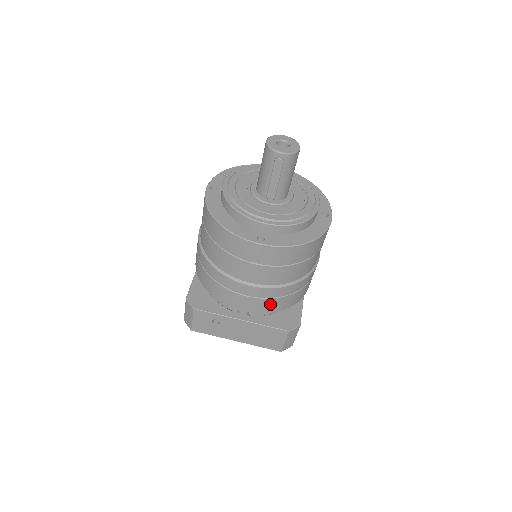
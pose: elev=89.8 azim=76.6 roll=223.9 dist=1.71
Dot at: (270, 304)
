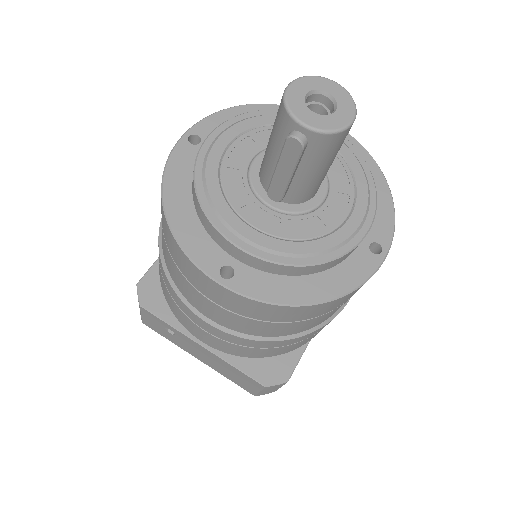
Dot at: (241, 350)
